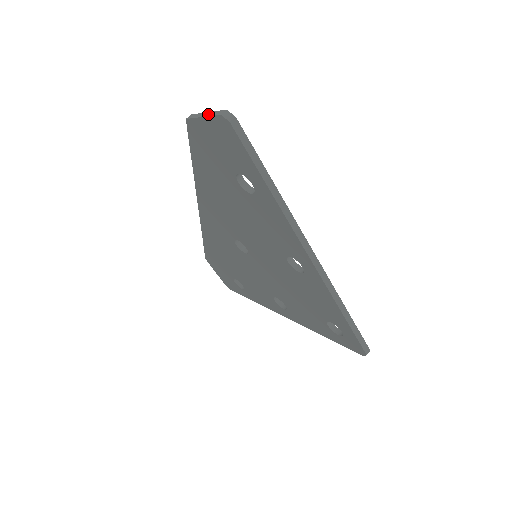
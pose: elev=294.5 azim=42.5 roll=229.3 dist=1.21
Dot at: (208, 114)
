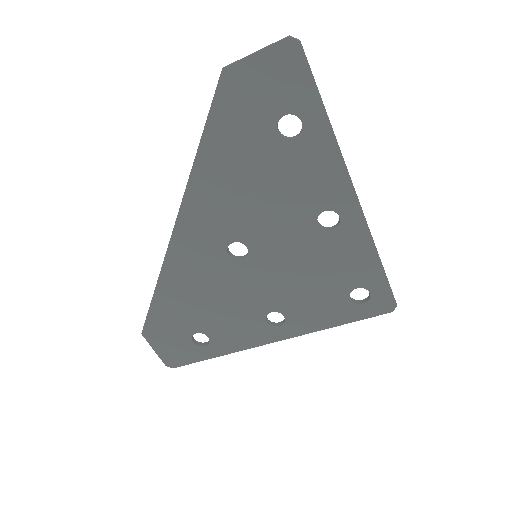
Dot at: (262, 48)
